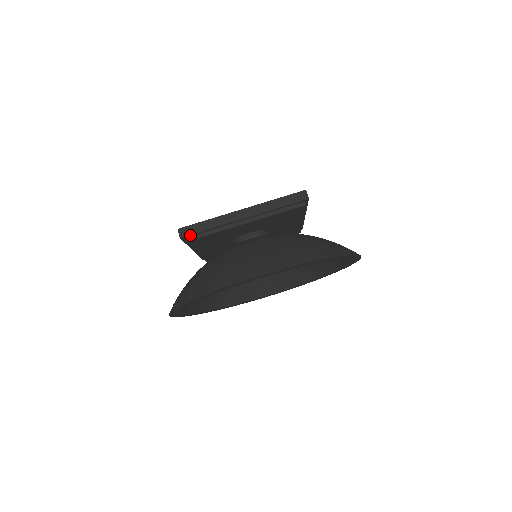
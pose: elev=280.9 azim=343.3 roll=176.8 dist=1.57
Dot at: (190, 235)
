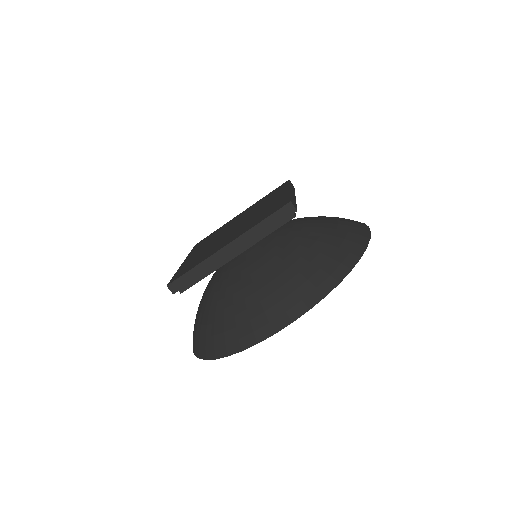
Dot at: (182, 287)
